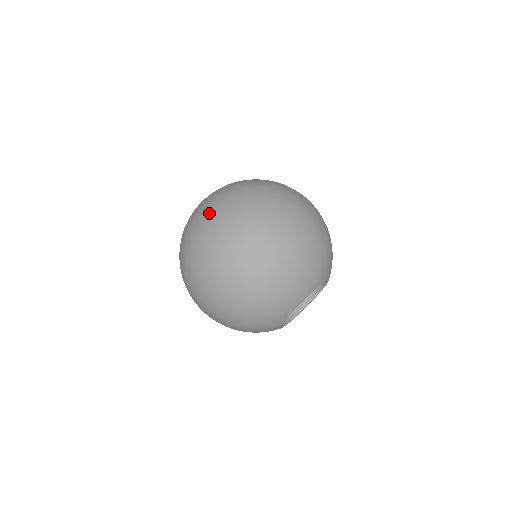
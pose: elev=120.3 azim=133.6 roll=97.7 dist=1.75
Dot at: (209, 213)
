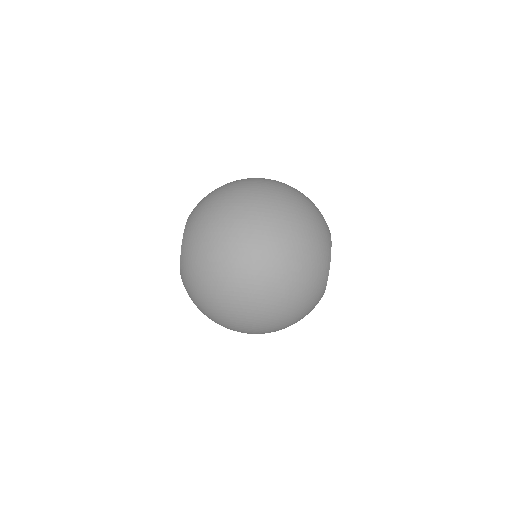
Dot at: (204, 265)
